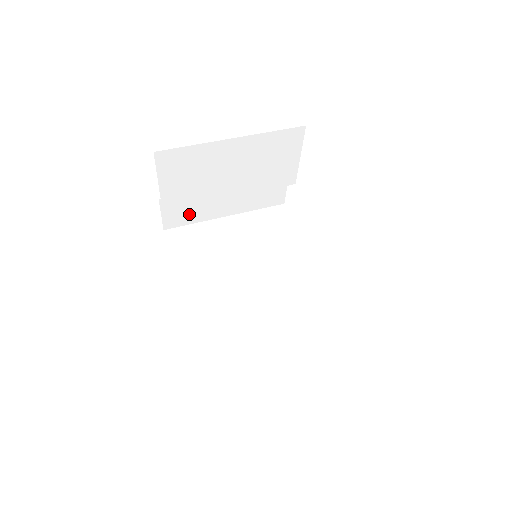
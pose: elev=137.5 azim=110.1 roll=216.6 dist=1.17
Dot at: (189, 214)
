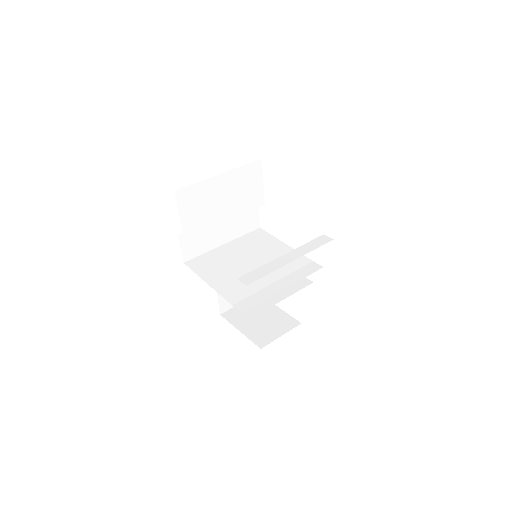
Dot at: (199, 246)
